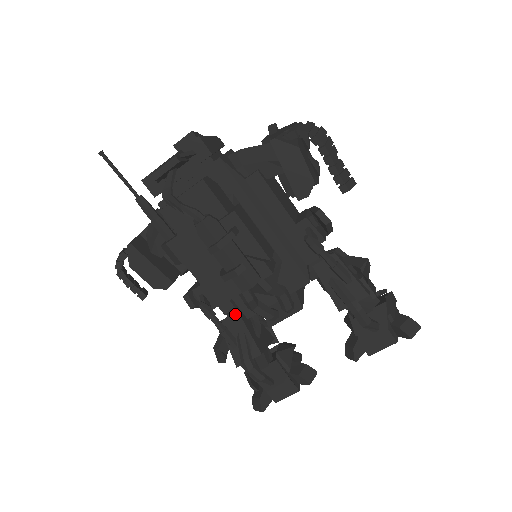
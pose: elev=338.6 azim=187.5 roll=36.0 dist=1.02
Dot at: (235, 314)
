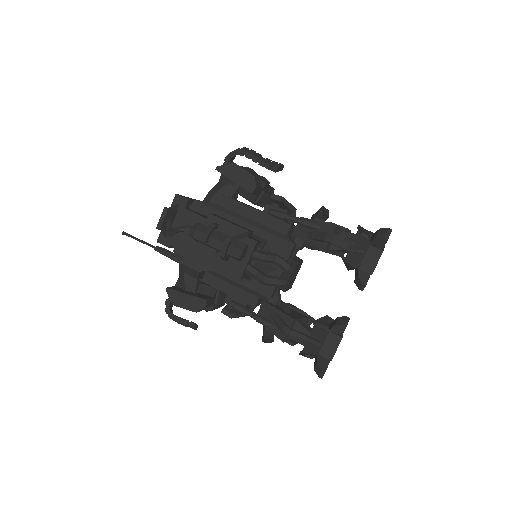
Dot at: (263, 304)
